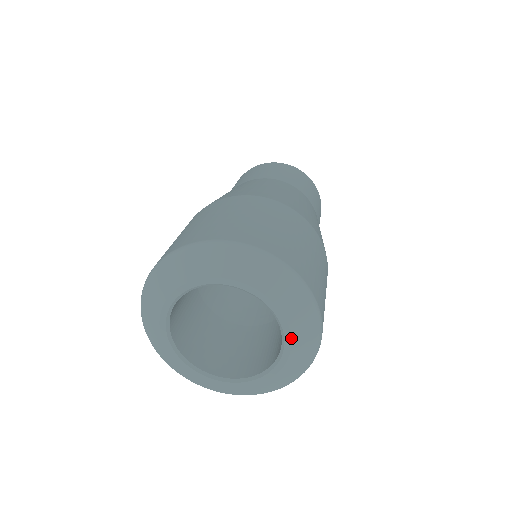
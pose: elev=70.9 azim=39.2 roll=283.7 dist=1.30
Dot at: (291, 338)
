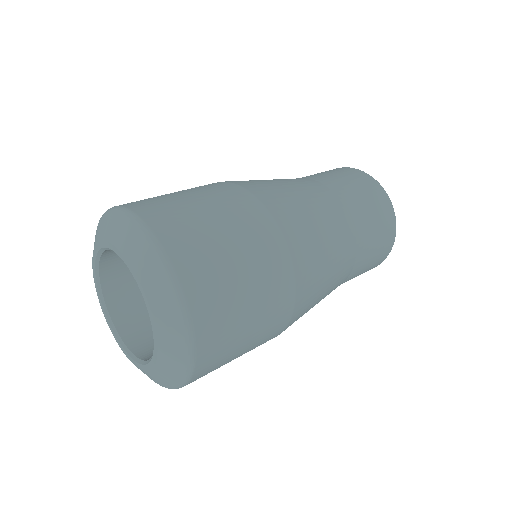
Dot at: (149, 304)
